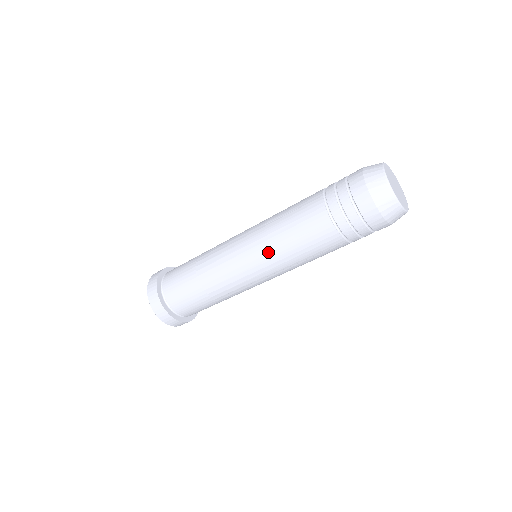
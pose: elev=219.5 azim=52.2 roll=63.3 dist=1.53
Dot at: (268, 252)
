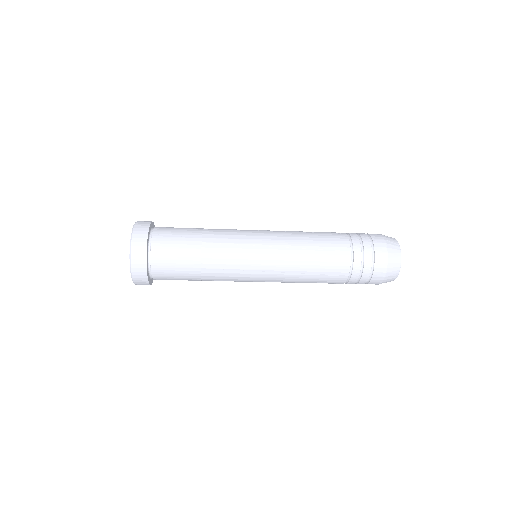
Dot at: (286, 249)
